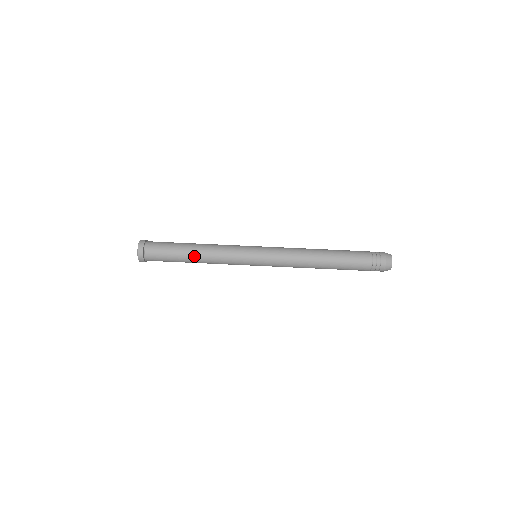
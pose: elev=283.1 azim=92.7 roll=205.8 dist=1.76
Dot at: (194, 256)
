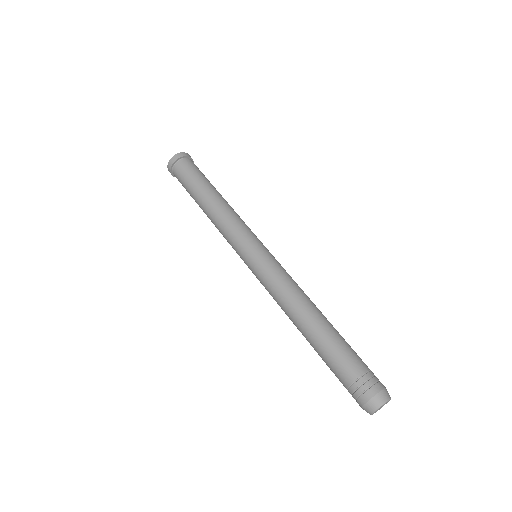
Dot at: (210, 198)
